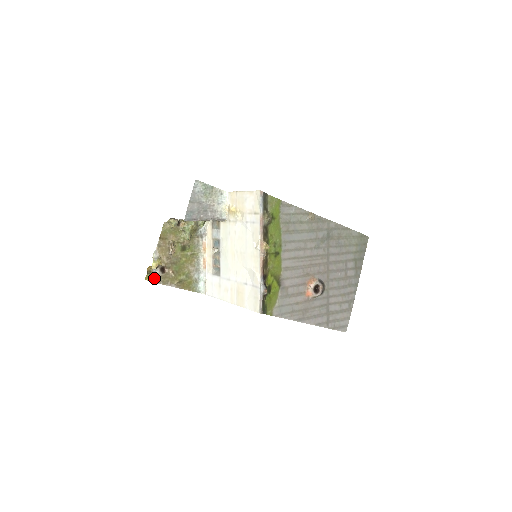
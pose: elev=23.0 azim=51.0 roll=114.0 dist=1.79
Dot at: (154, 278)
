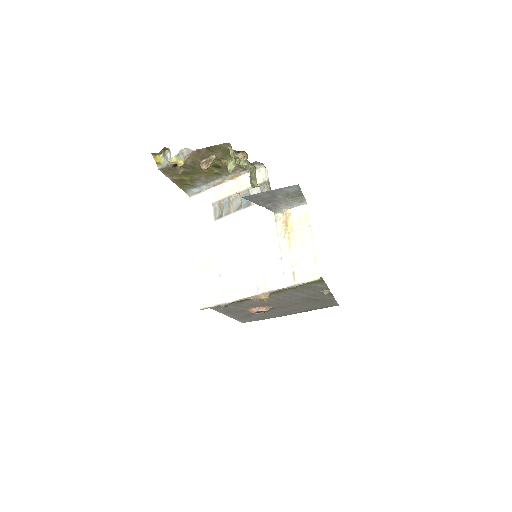
Dot at: (161, 162)
